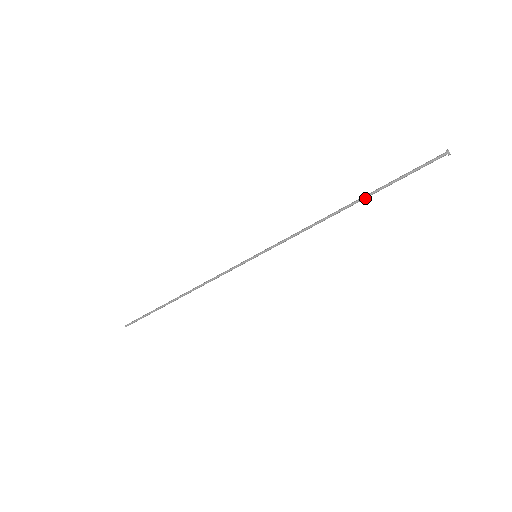
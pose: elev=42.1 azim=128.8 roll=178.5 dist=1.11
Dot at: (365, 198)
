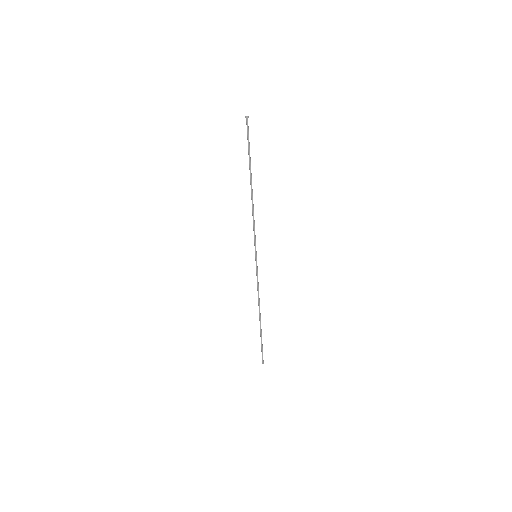
Dot at: (250, 175)
